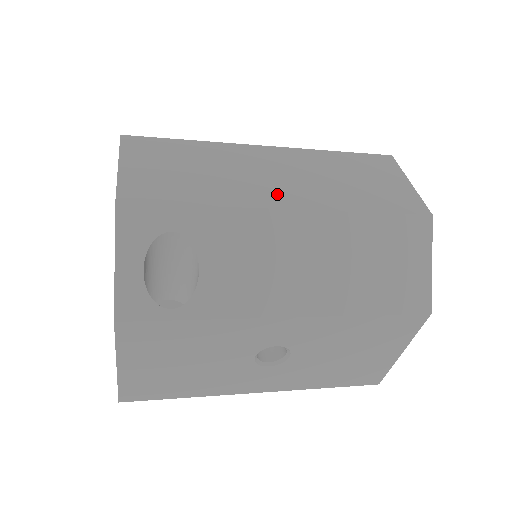
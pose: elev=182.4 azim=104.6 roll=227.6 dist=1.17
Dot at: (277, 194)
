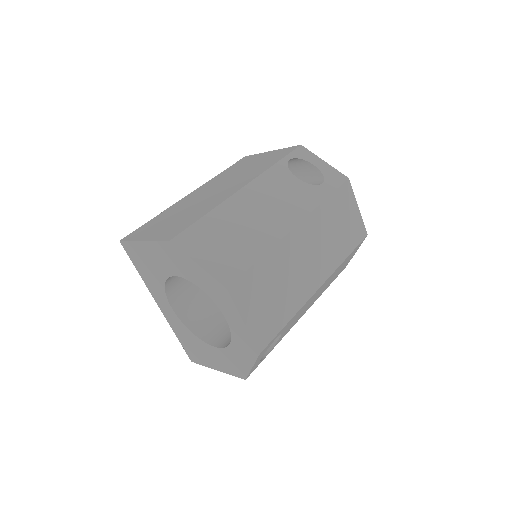
Dot at: (314, 278)
